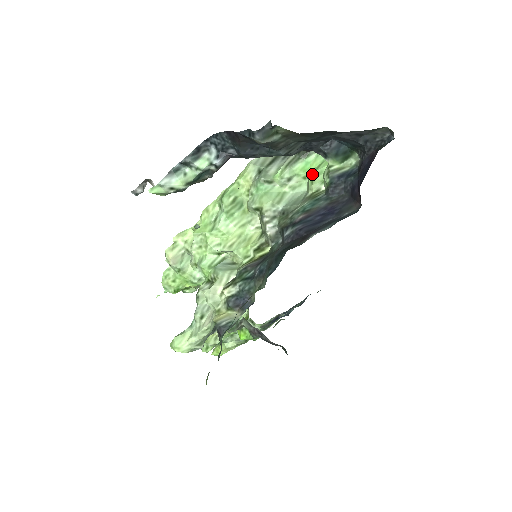
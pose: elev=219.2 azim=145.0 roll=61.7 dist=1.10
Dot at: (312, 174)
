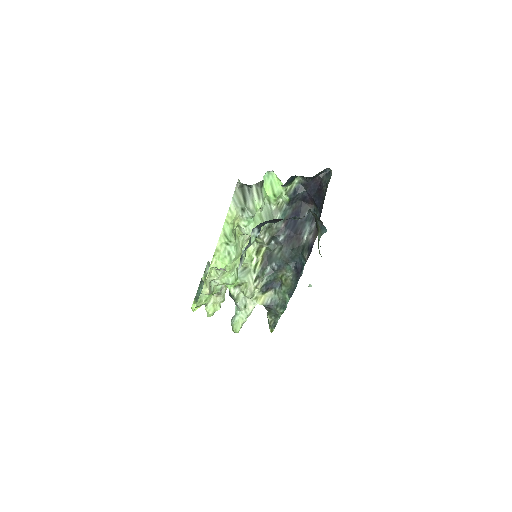
Dot at: (273, 196)
